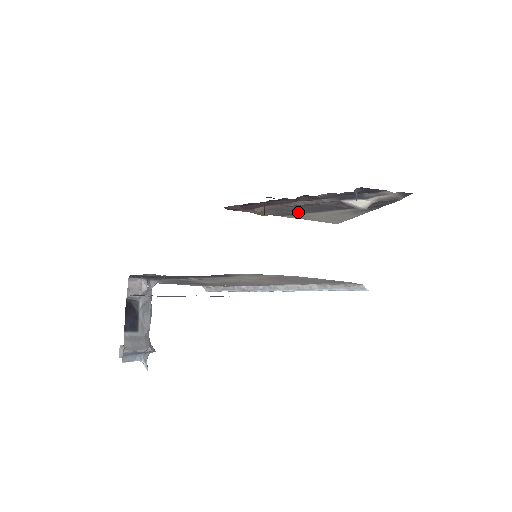
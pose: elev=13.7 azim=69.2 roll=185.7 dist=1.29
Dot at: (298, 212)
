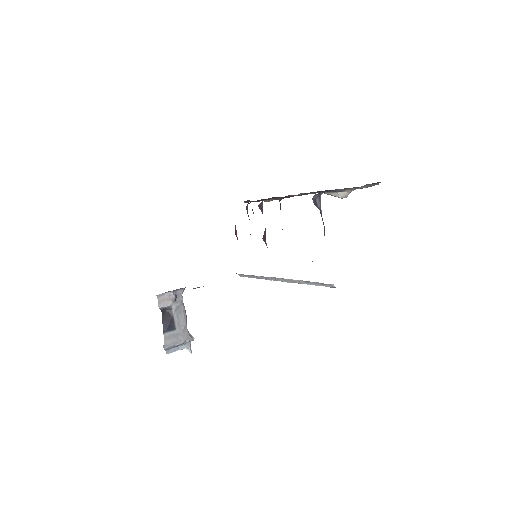
Dot at: occluded
